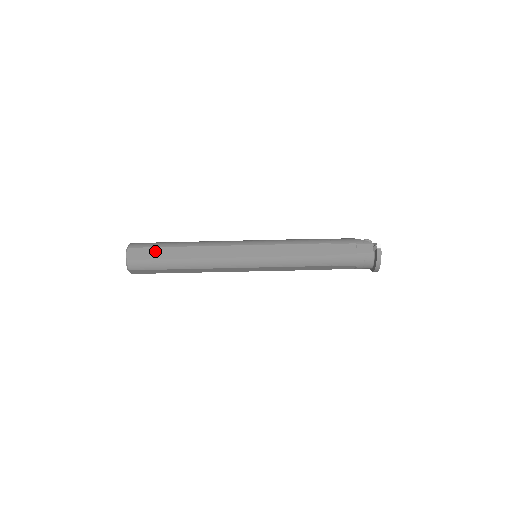
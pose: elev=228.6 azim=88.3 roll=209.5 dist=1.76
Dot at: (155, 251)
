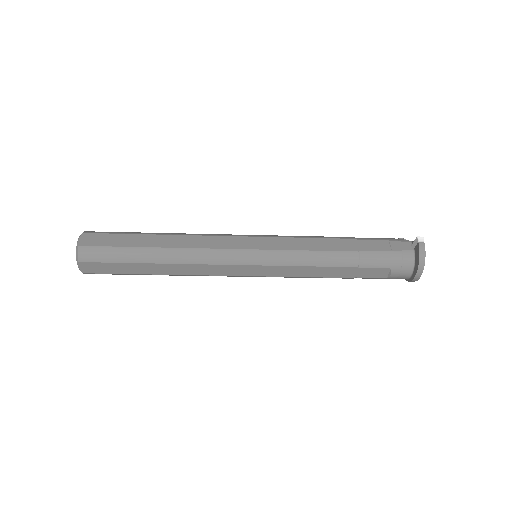
Dot at: (119, 238)
